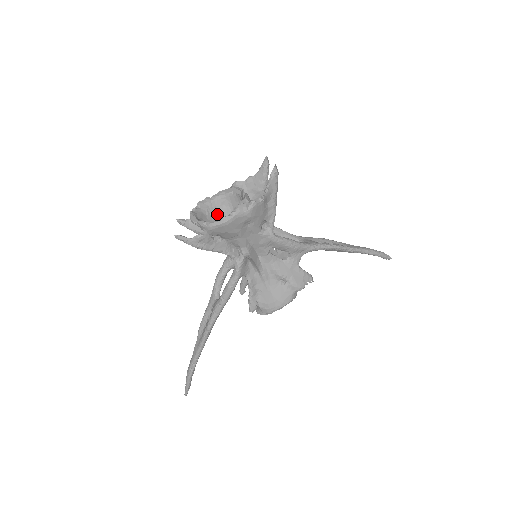
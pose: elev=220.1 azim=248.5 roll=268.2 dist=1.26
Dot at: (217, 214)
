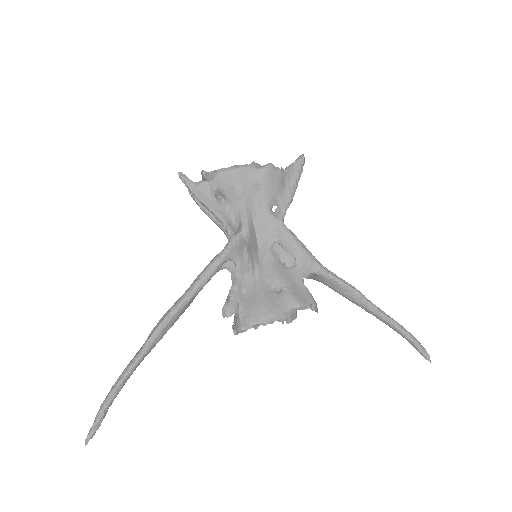
Dot at: occluded
